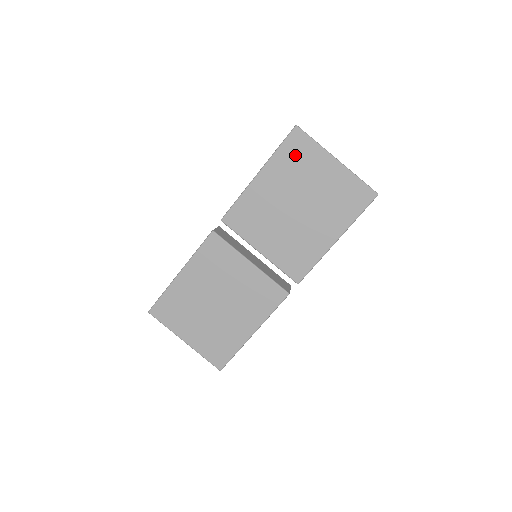
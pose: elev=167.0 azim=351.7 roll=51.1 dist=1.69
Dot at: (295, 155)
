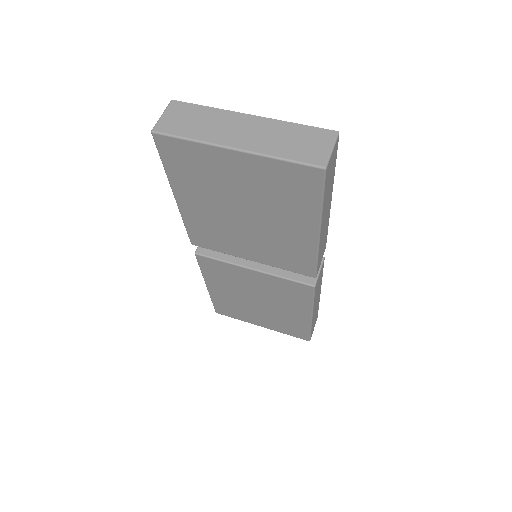
Dot at: (185, 165)
